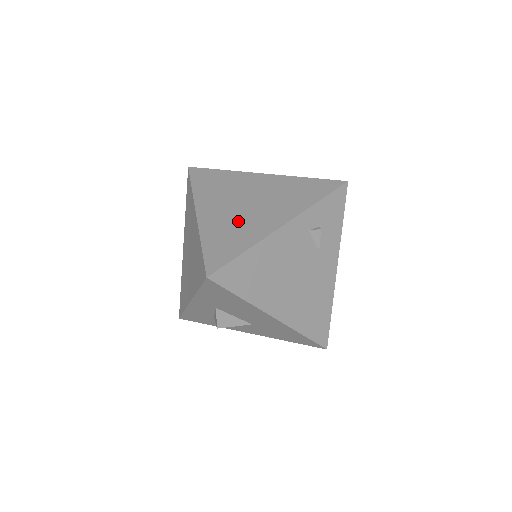
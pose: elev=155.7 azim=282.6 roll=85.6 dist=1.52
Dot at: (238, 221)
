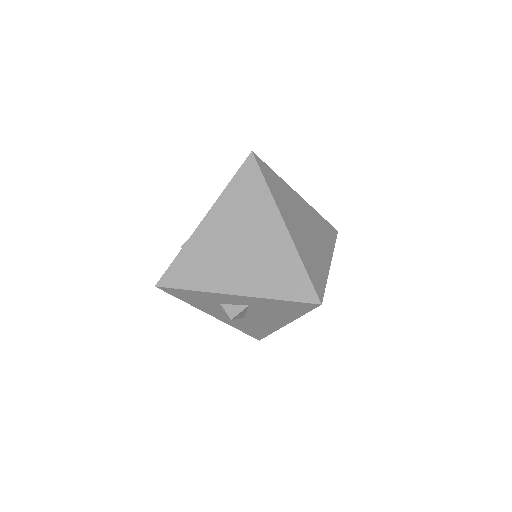
Dot at: (311, 247)
